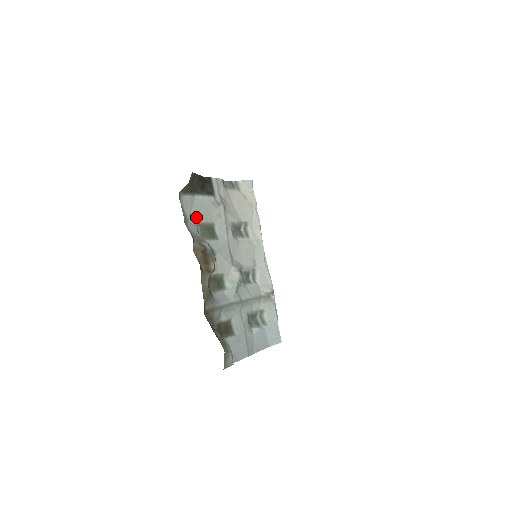
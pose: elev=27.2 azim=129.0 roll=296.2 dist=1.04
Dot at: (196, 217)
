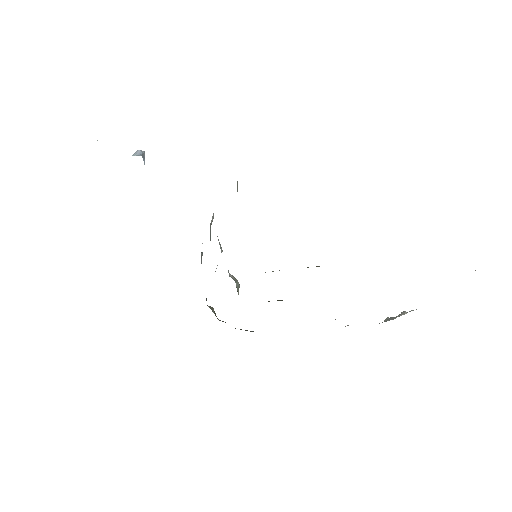
Dot at: occluded
